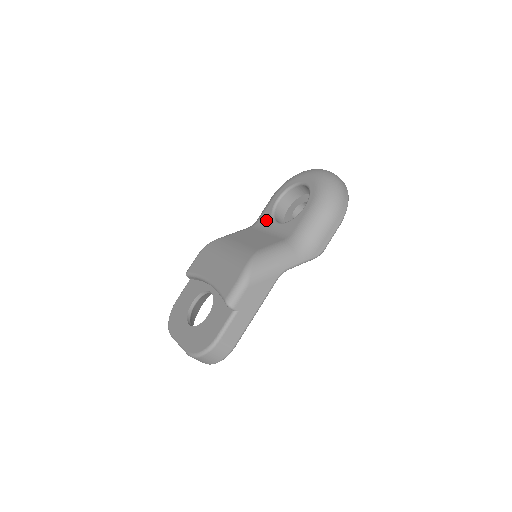
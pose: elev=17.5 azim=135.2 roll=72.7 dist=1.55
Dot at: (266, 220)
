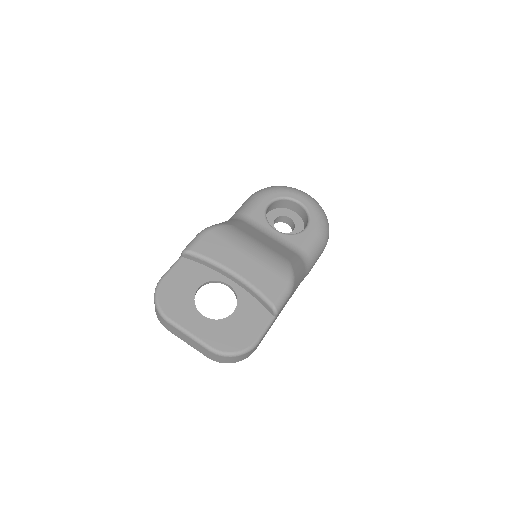
Dot at: (260, 221)
